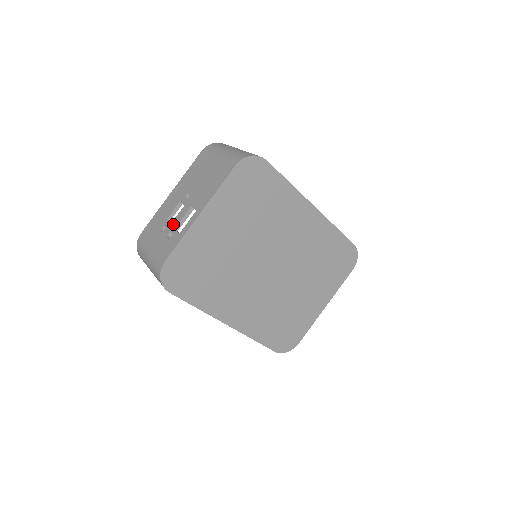
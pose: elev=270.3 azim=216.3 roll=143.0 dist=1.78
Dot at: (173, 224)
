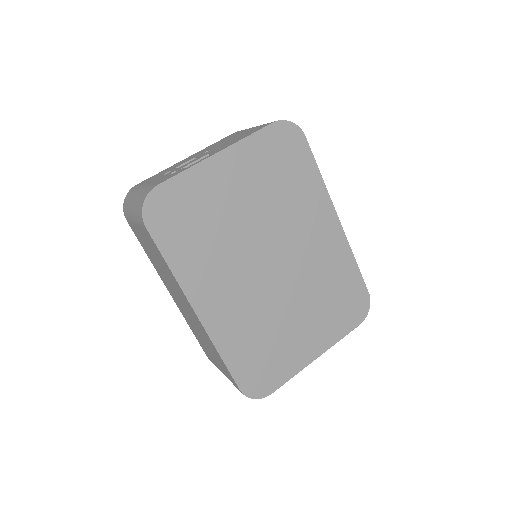
Dot at: (180, 167)
